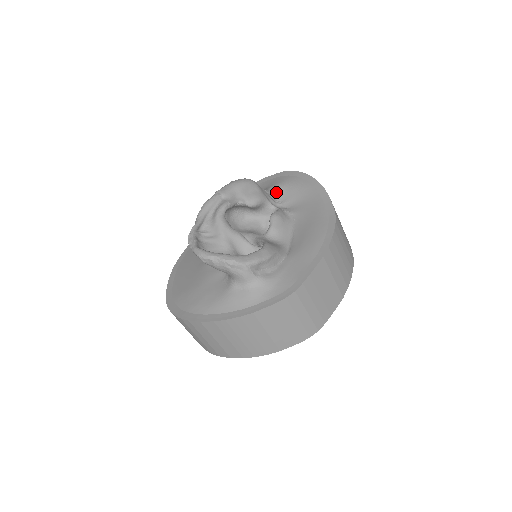
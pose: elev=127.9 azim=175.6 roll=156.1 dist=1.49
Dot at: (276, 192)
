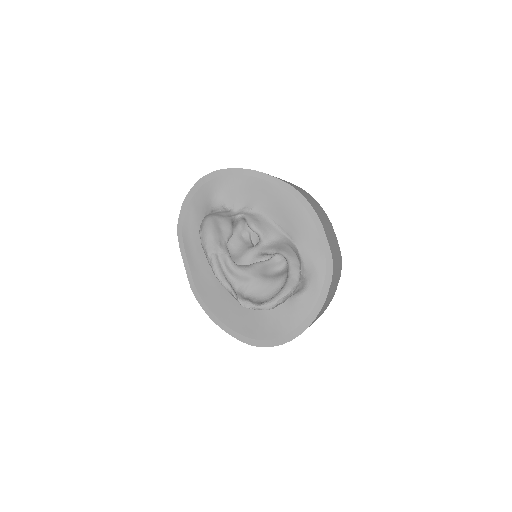
Dot at: (221, 203)
